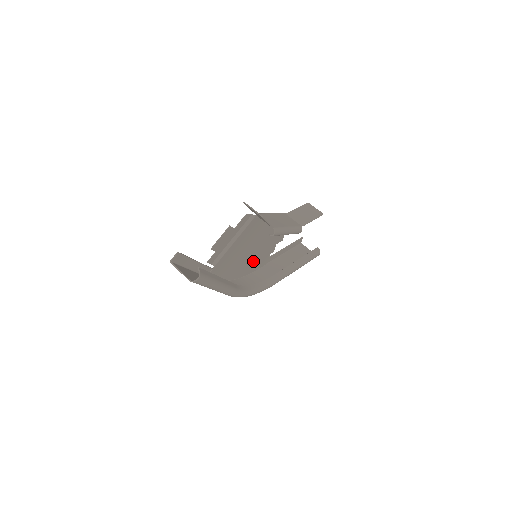
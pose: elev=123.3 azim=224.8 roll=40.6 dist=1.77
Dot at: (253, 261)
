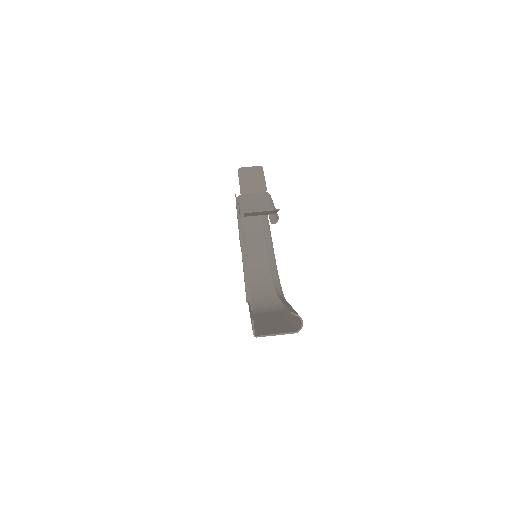
Dot at: occluded
